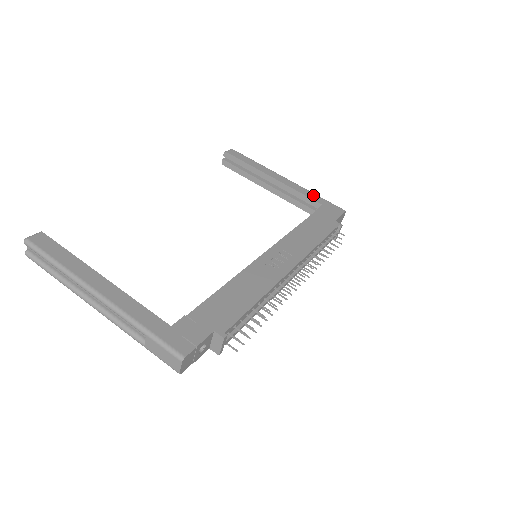
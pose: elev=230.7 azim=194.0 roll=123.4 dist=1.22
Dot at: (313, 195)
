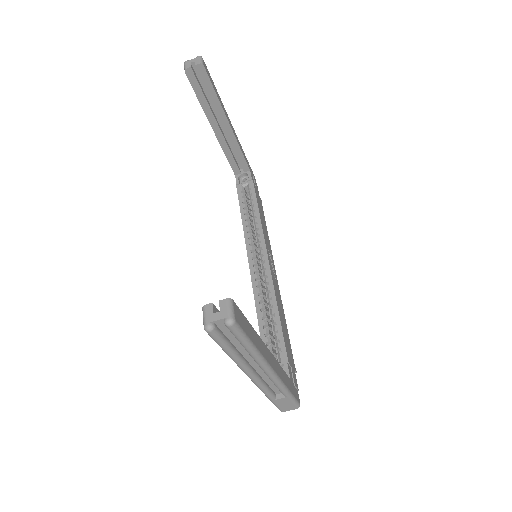
Dot at: occluded
